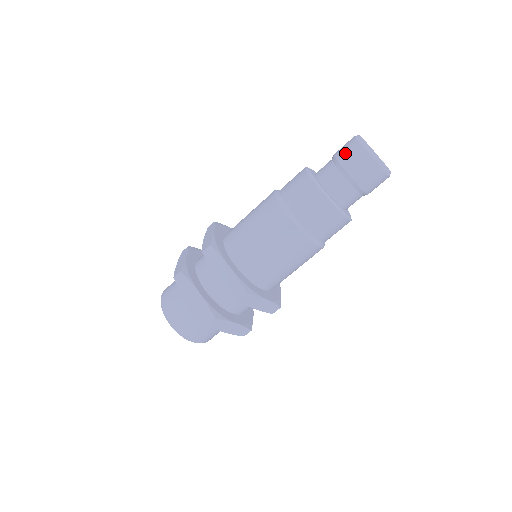
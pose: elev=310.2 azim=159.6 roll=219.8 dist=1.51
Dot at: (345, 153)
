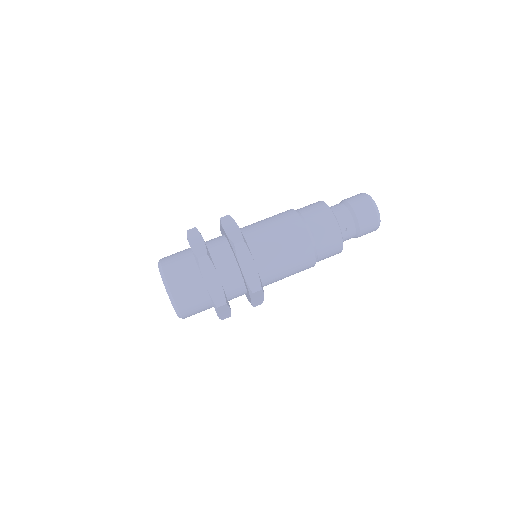
Dot at: (359, 205)
